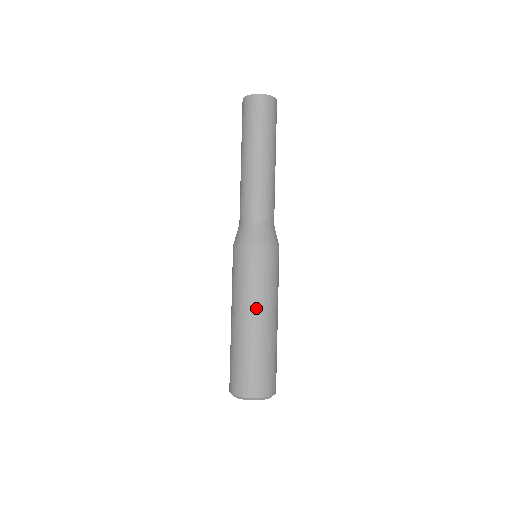
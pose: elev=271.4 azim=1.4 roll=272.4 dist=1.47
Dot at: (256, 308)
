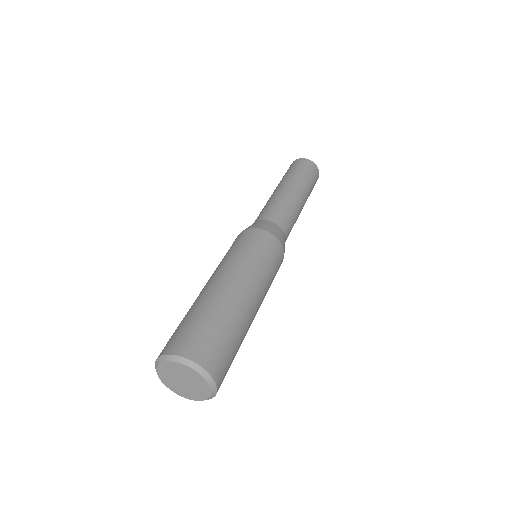
Dot at: (224, 271)
